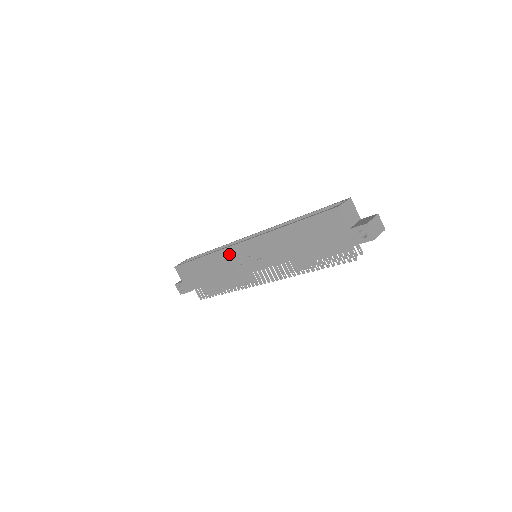
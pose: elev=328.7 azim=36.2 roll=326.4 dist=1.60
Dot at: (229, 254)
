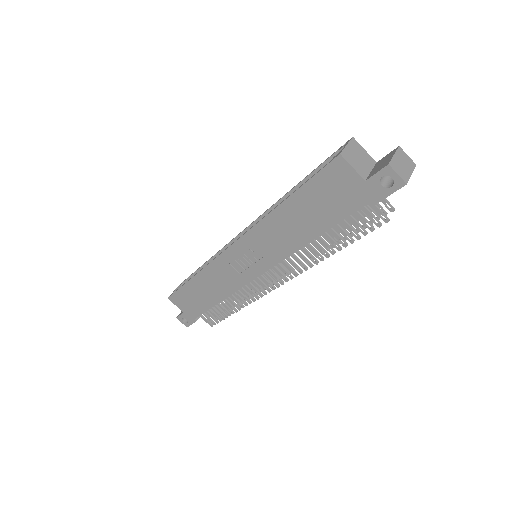
Dot at: (222, 264)
